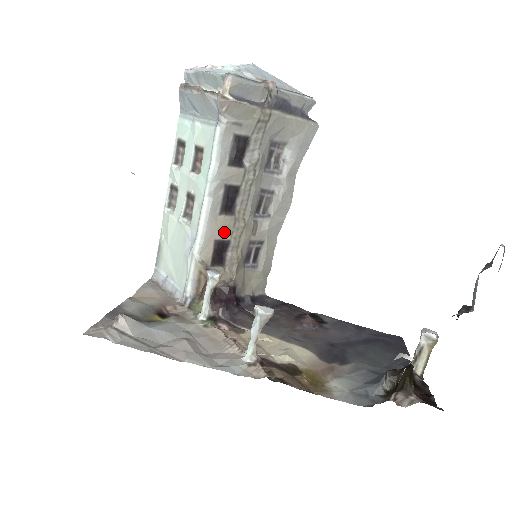
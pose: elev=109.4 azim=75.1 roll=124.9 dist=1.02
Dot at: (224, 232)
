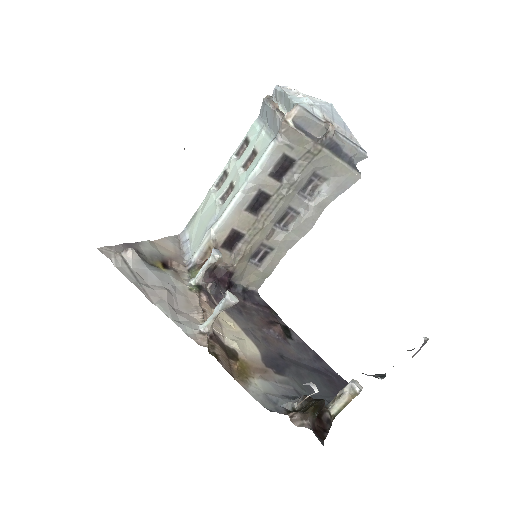
Dot at: (243, 226)
